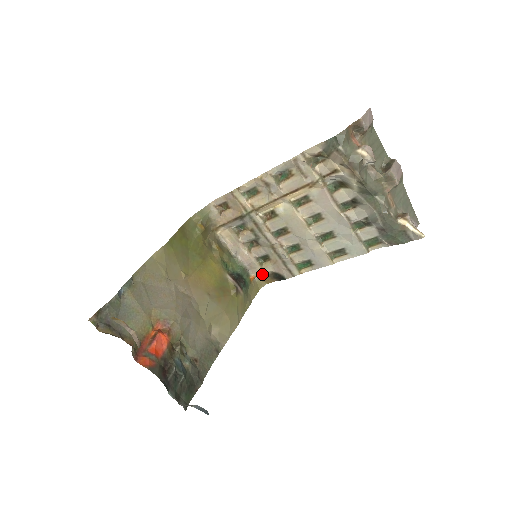
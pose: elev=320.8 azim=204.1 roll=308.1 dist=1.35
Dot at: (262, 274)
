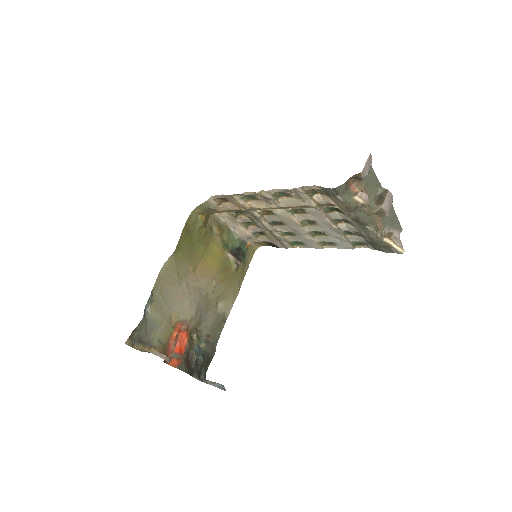
Dot at: (258, 241)
